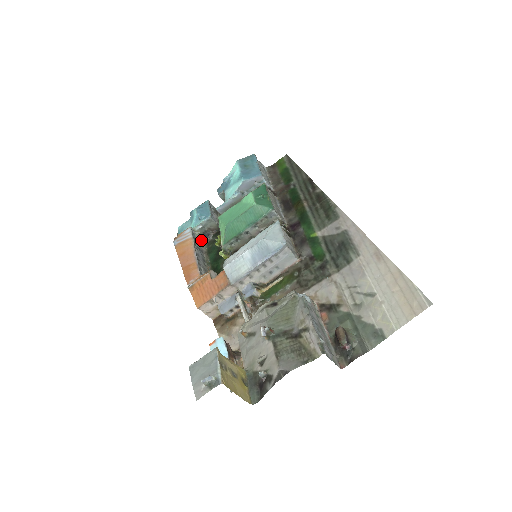
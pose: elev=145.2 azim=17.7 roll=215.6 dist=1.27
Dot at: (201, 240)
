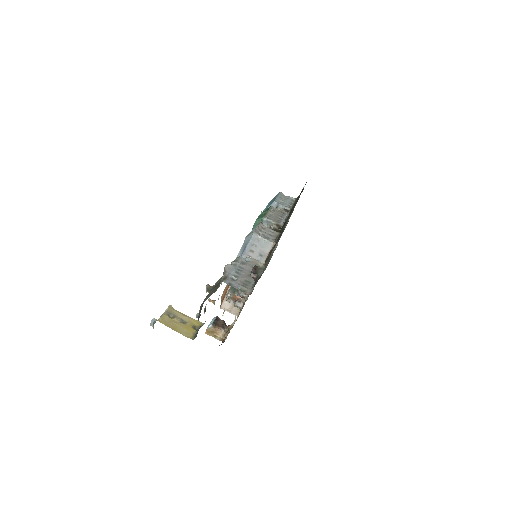
Dot at: occluded
